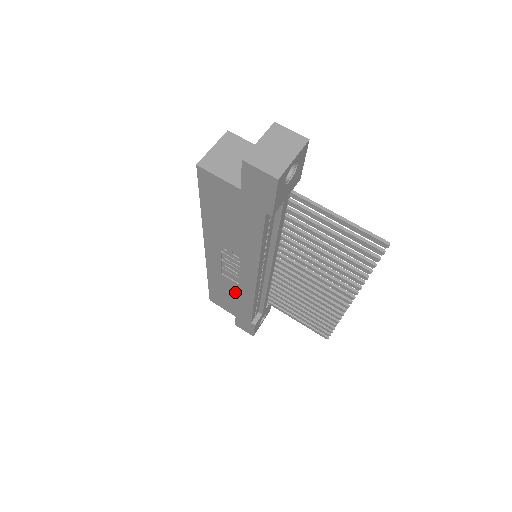
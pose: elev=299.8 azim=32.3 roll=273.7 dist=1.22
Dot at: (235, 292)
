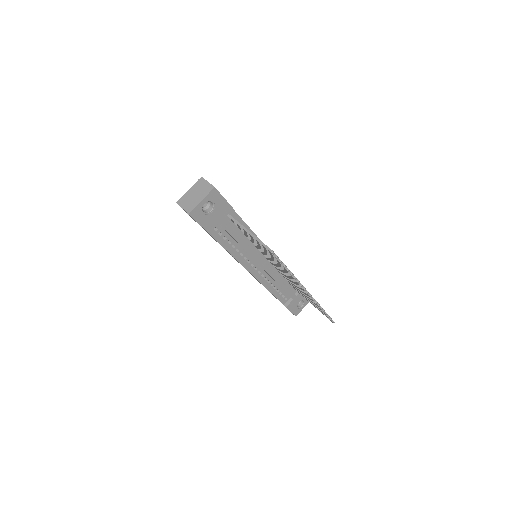
Dot at: occluded
